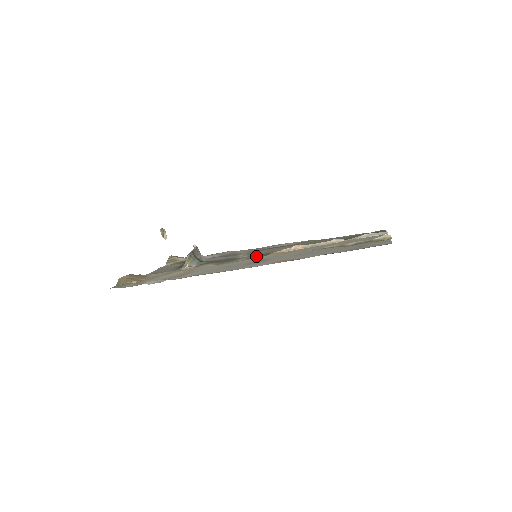
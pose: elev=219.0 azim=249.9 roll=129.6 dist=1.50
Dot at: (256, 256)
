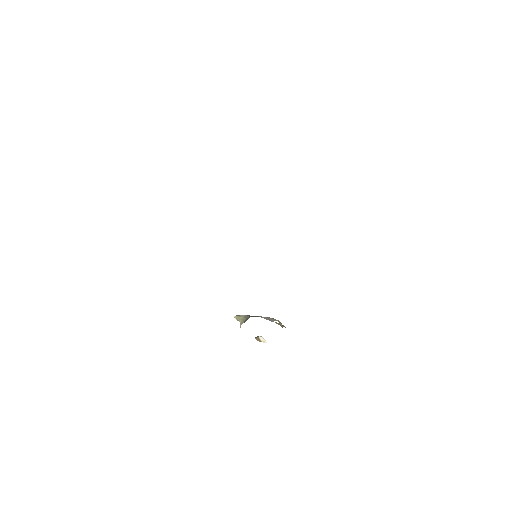
Dot at: occluded
